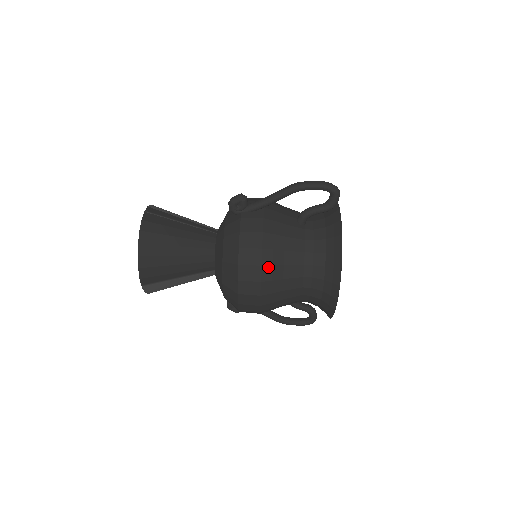
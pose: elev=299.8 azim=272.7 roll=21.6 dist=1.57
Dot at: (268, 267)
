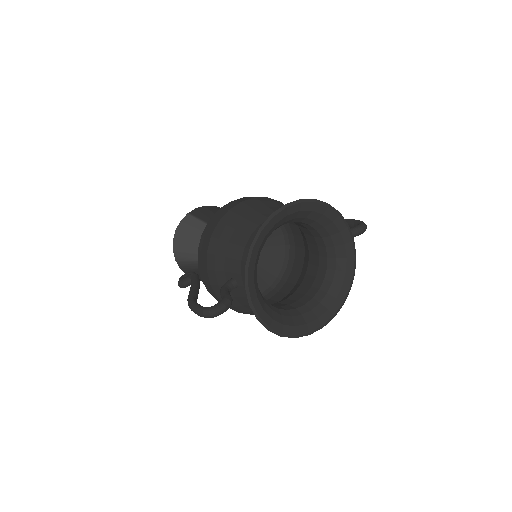
Dot at: (270, 200)
